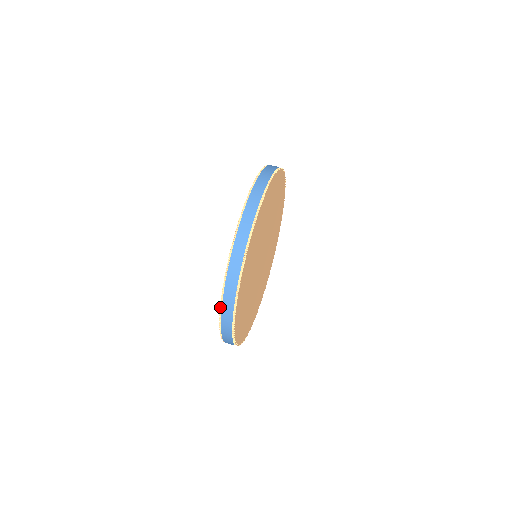
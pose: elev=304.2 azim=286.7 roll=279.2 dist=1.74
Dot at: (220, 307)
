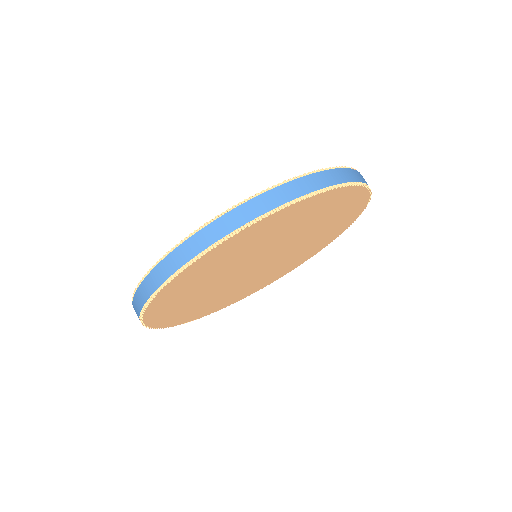
Dot at: occluded
